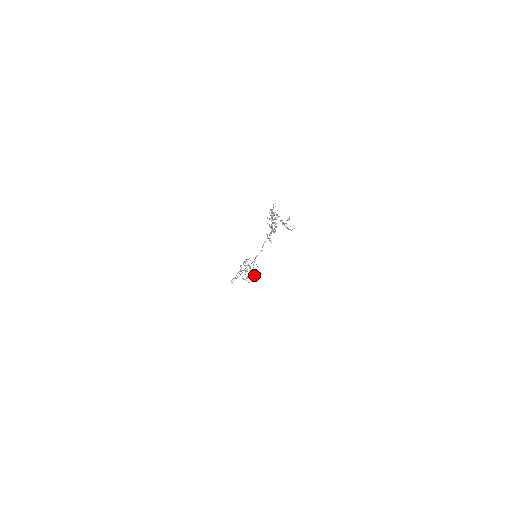
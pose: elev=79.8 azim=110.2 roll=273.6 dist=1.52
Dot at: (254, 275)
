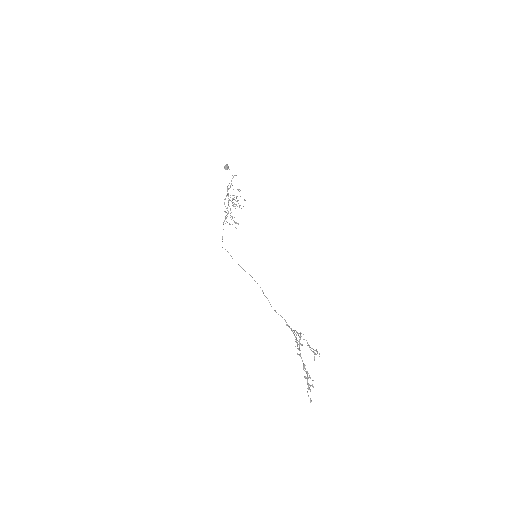
Dot at: (236, 198)
